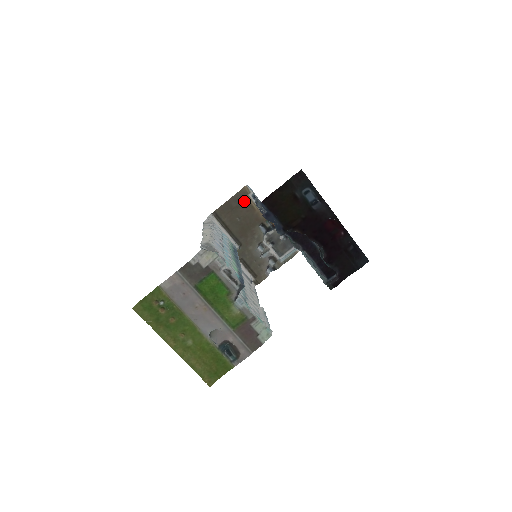
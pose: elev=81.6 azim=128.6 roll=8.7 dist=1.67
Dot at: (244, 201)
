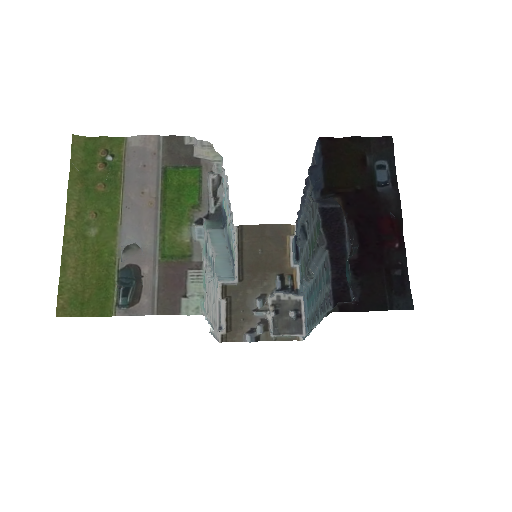
Dot at: (281, 238)
